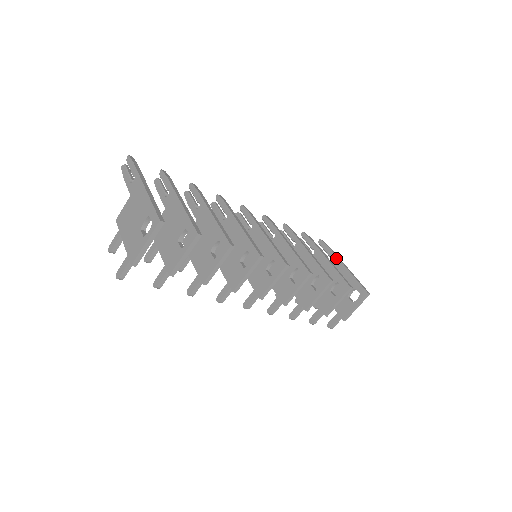
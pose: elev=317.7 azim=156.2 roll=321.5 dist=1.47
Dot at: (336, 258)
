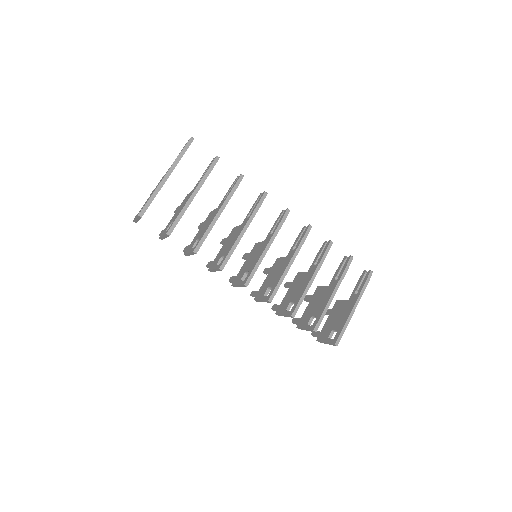
Dot at: (357, 297)
